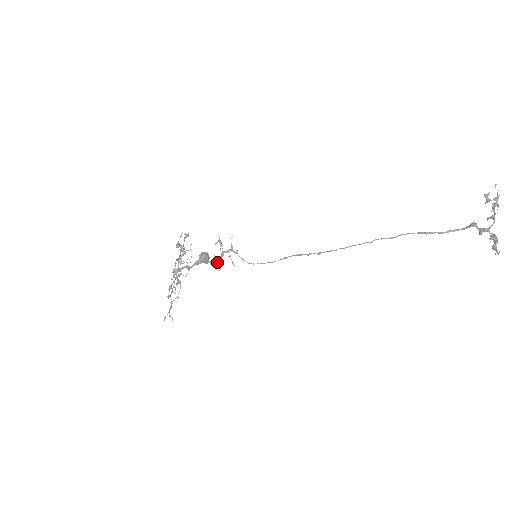
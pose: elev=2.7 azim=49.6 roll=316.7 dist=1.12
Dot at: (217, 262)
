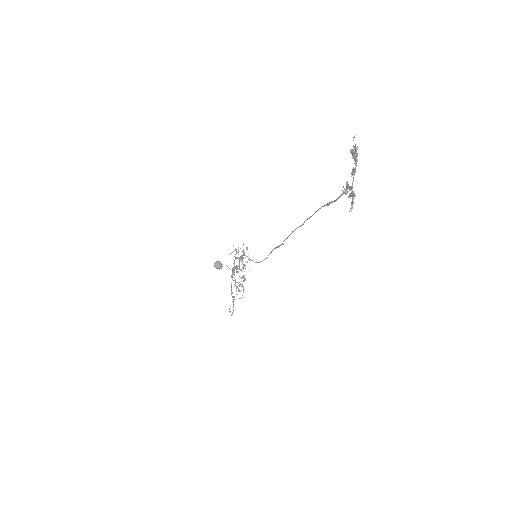
Dot at: (239, 266)
